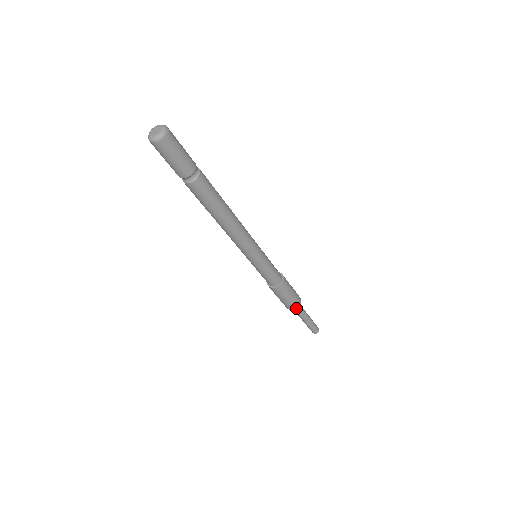
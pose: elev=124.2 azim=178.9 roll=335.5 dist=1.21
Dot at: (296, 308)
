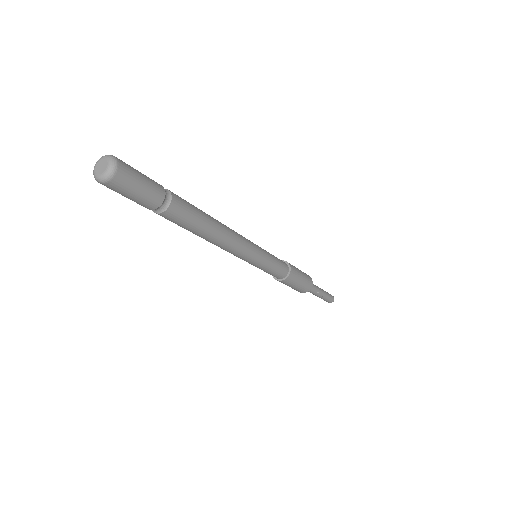
Dot at: (312, 285)
